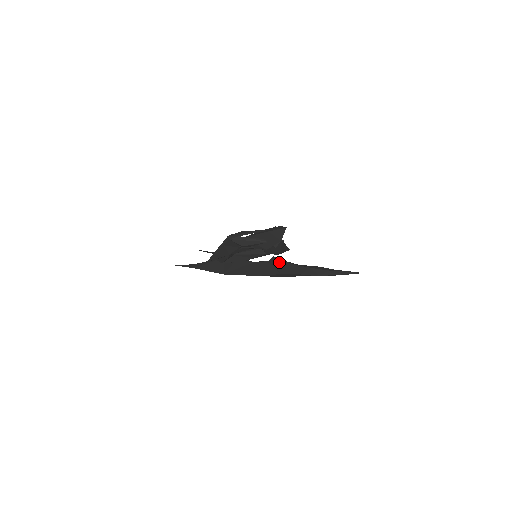
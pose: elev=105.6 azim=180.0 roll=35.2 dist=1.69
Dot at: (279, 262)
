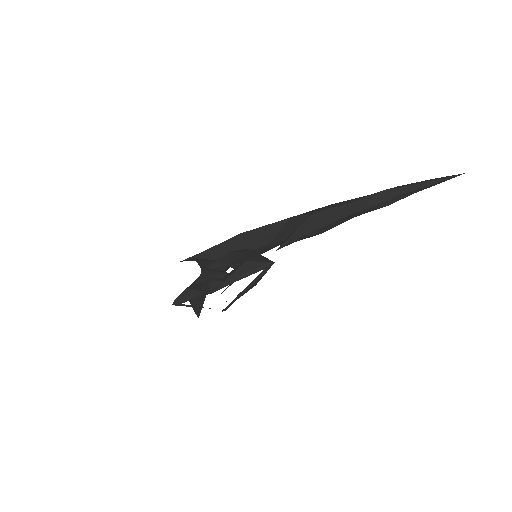
Dot at: (298, 239)
